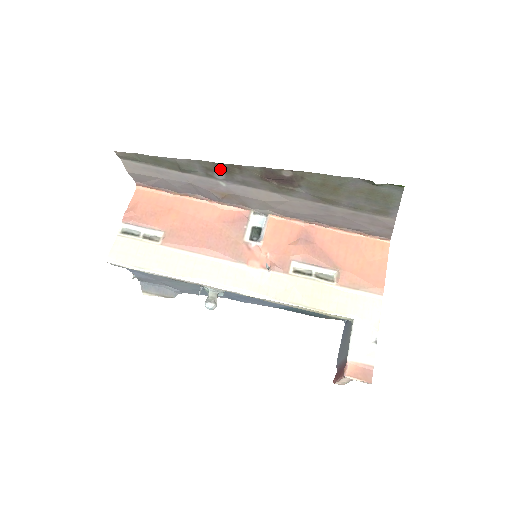
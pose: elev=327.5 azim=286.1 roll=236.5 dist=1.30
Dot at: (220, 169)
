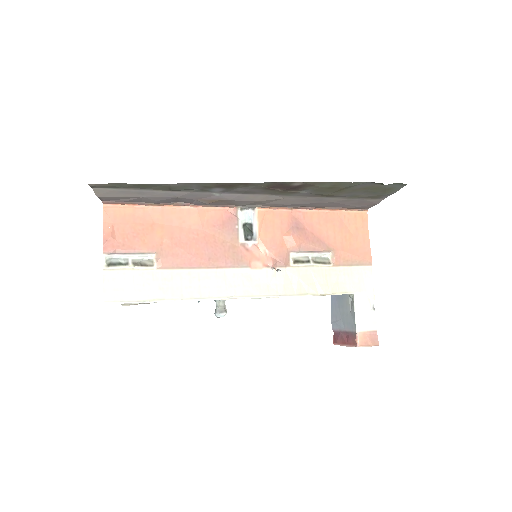
Dot at: (221, 186)
